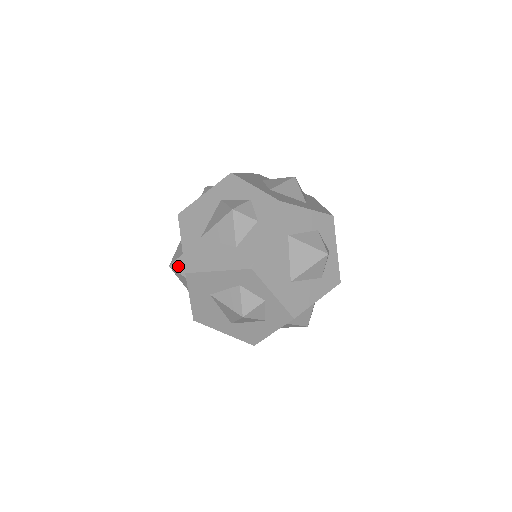
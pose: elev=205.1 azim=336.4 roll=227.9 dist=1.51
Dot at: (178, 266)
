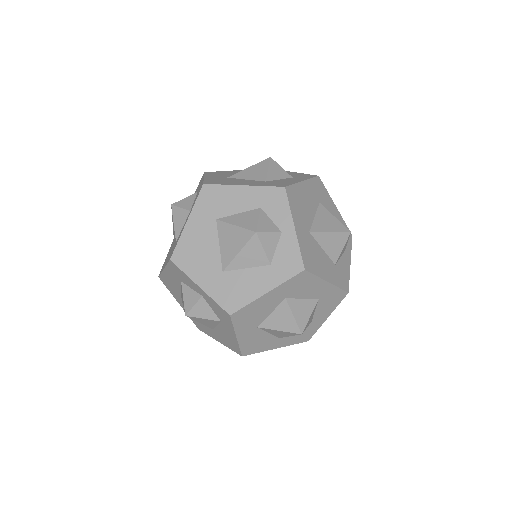
Dot at: occluded
